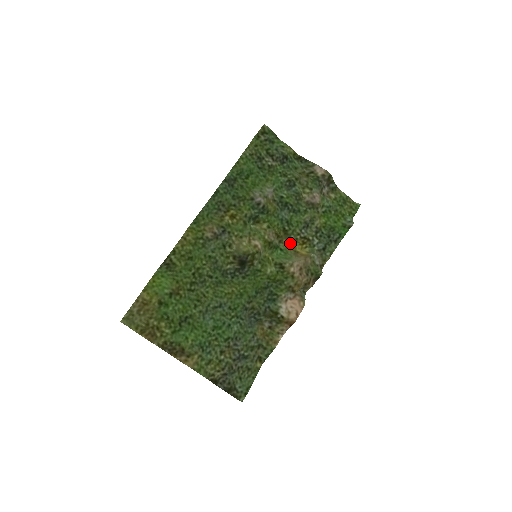
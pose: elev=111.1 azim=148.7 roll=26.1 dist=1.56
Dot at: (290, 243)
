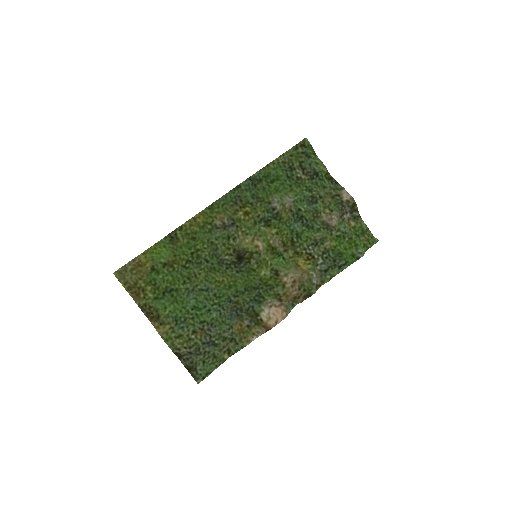
Dot at: (294, 255)
